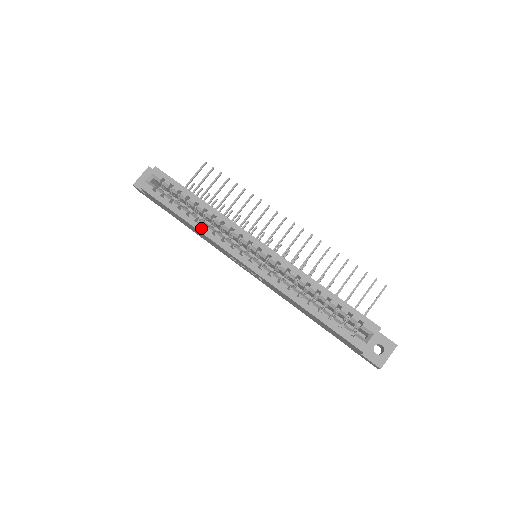
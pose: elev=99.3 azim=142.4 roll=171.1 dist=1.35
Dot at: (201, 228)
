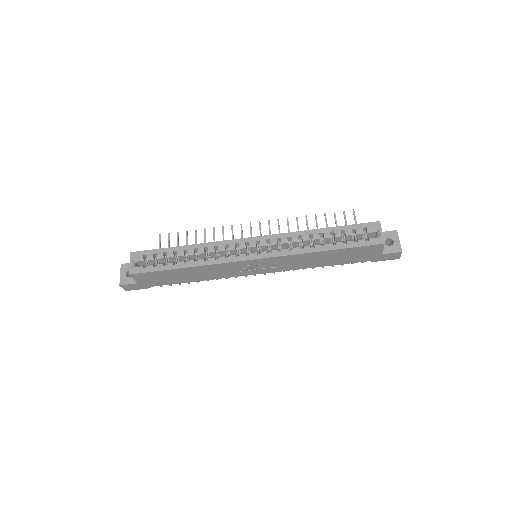
Dot at: (204, 263)
